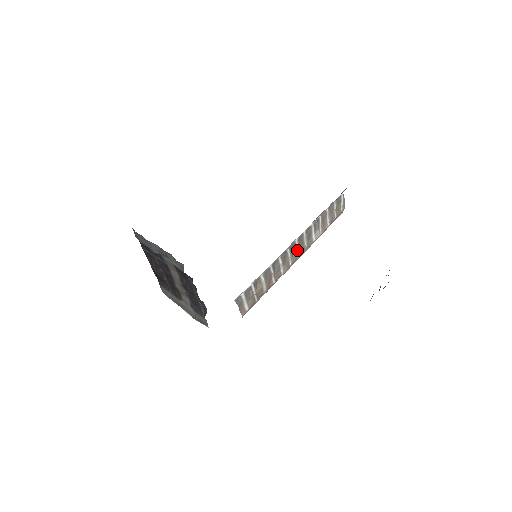
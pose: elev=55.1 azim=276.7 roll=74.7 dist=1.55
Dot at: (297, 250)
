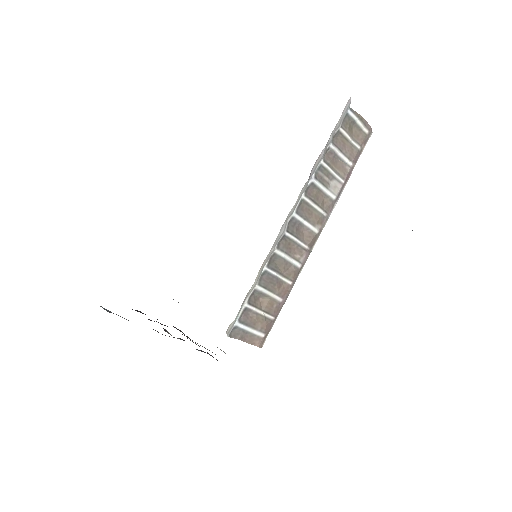
Dot at: (307, 225)
